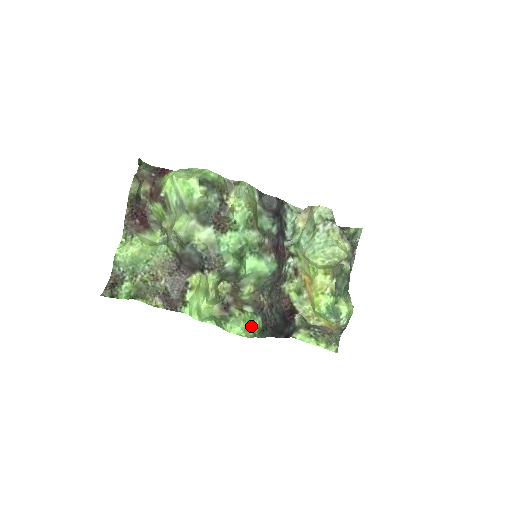
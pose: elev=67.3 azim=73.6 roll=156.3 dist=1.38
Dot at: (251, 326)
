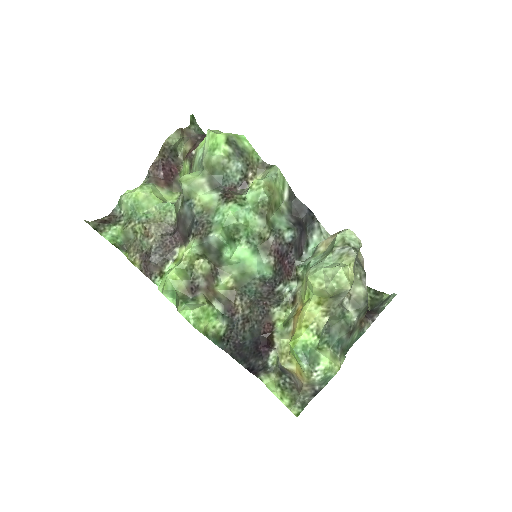
Dot at: (208, 321)
